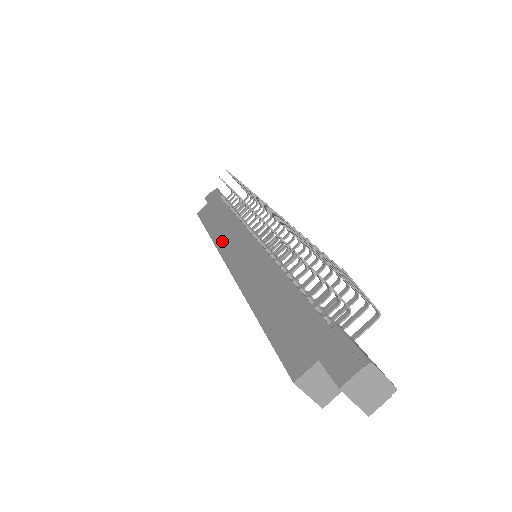
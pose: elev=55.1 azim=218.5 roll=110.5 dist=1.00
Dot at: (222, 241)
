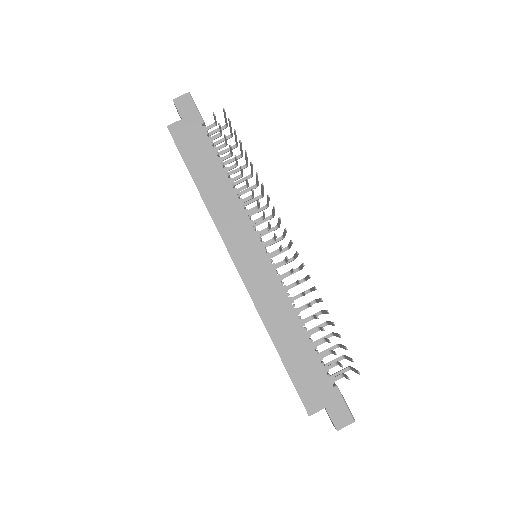
Dot at: (222, 221)
